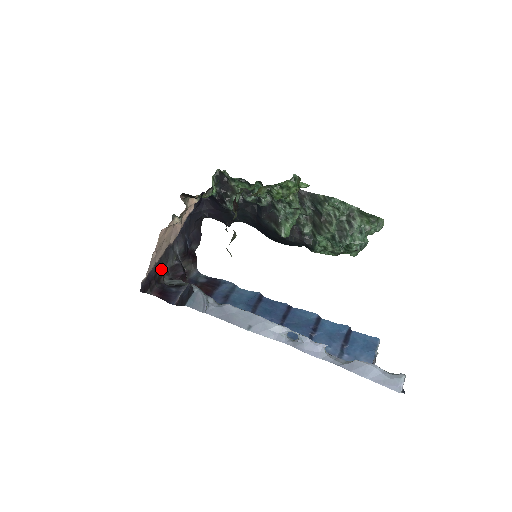
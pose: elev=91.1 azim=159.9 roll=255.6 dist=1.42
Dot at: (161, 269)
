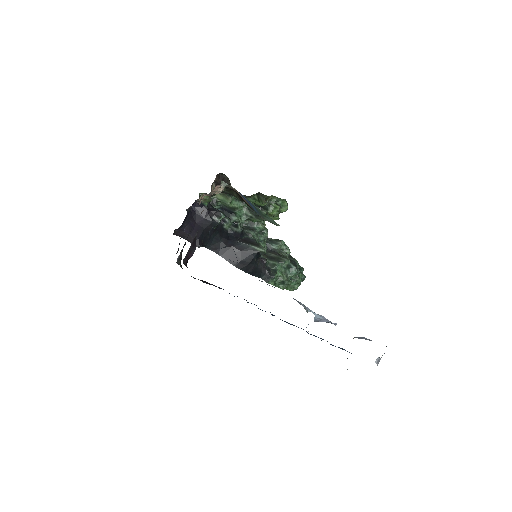
Dot at: occluded
